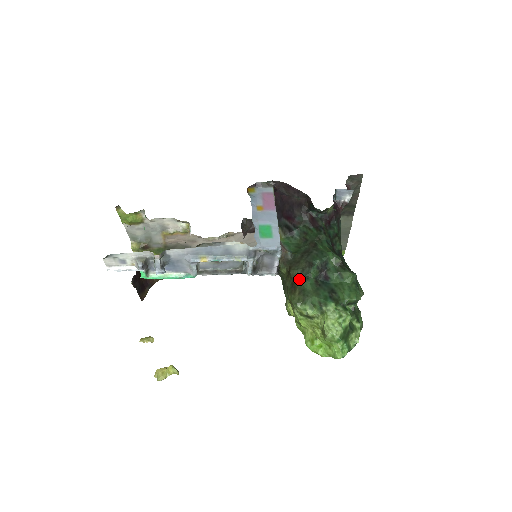
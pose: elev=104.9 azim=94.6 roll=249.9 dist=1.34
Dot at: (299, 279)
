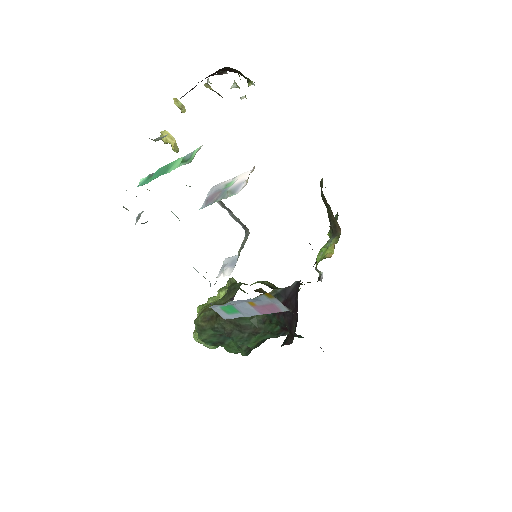
Dot at: (214, 325)
